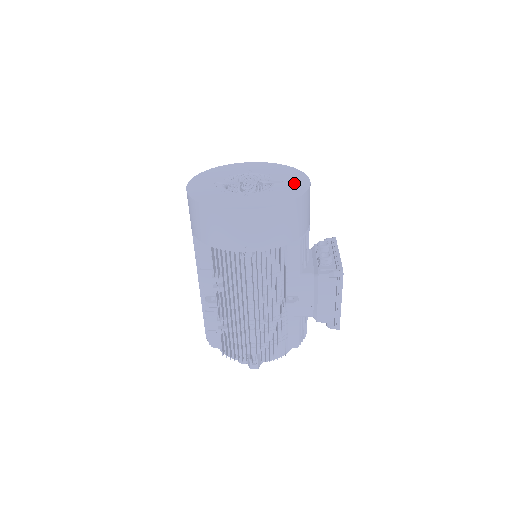
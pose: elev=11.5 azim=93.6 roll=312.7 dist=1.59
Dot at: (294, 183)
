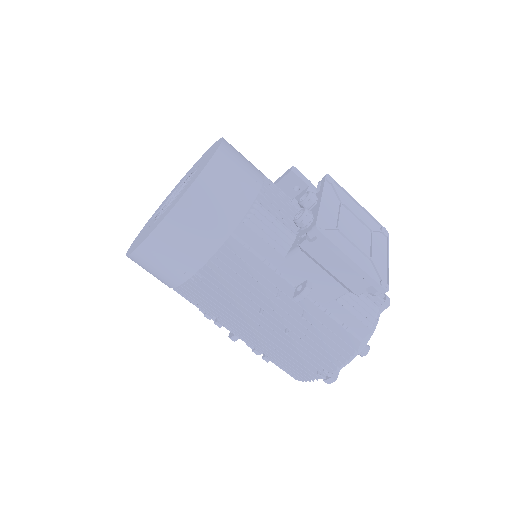
Dot at: (203, 164)
